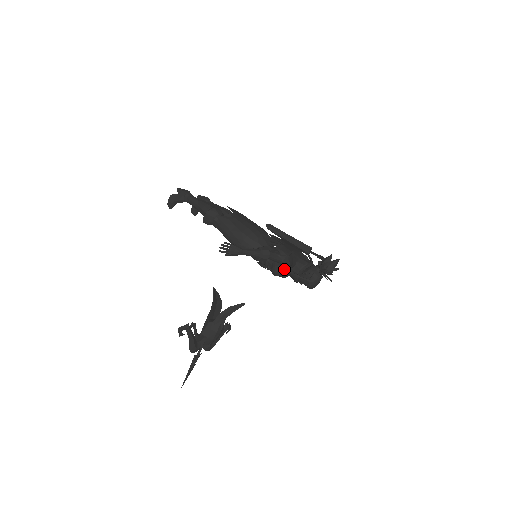
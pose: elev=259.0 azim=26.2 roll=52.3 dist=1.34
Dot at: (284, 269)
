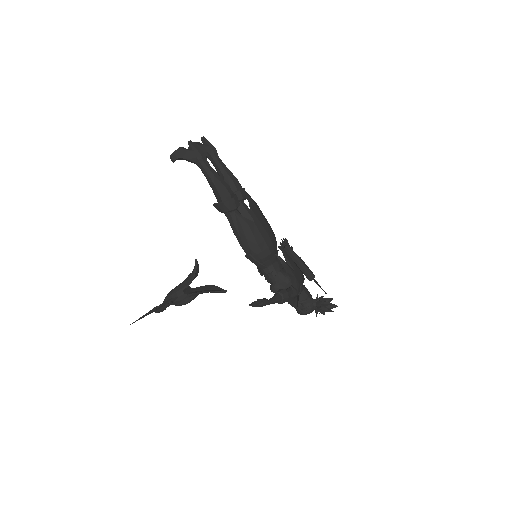
Dot at: occluded
